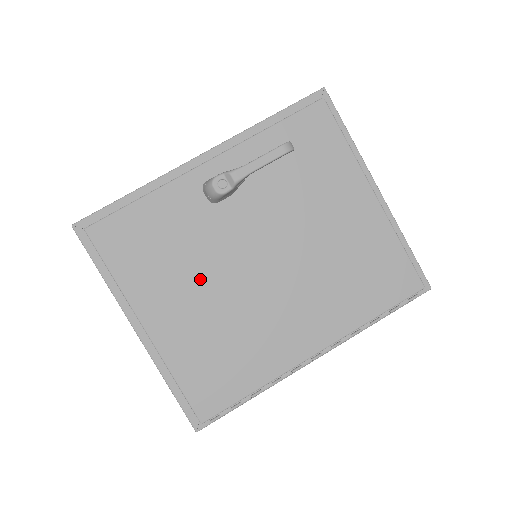
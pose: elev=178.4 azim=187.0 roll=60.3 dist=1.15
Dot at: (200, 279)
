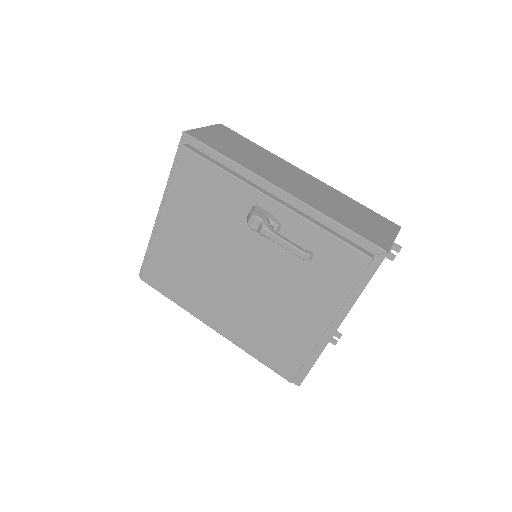
Dot at: (204, 236)
